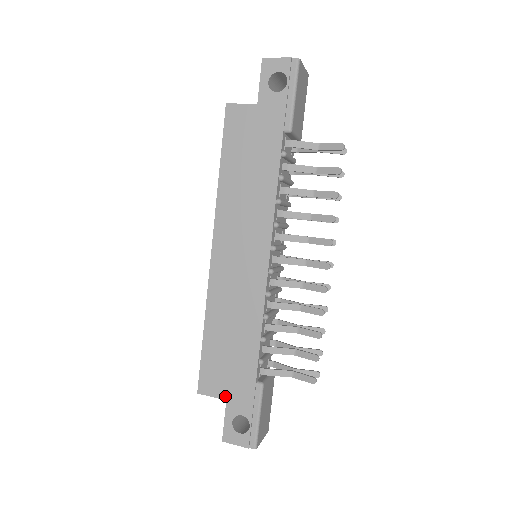
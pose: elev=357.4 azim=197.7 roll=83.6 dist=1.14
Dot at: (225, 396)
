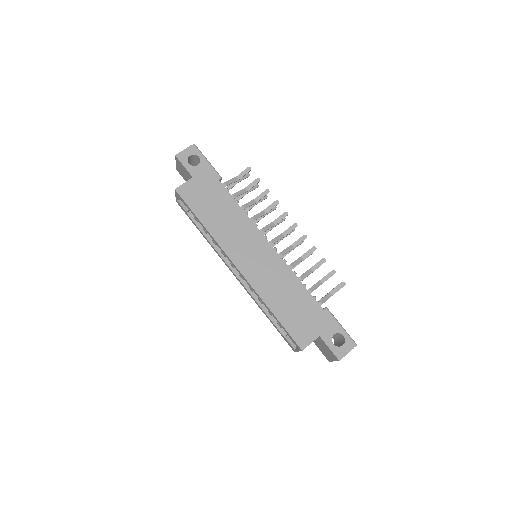
Dot at: (317, 335)
